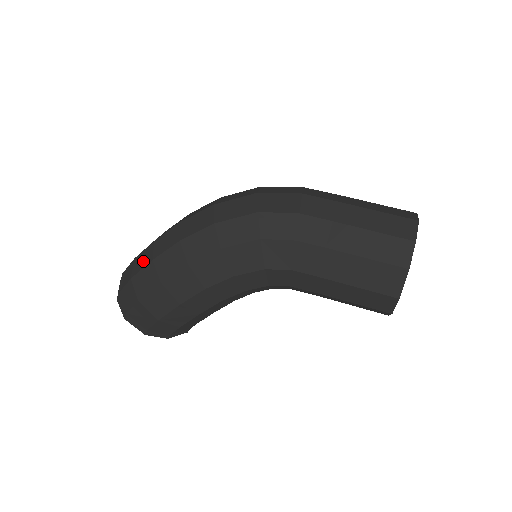
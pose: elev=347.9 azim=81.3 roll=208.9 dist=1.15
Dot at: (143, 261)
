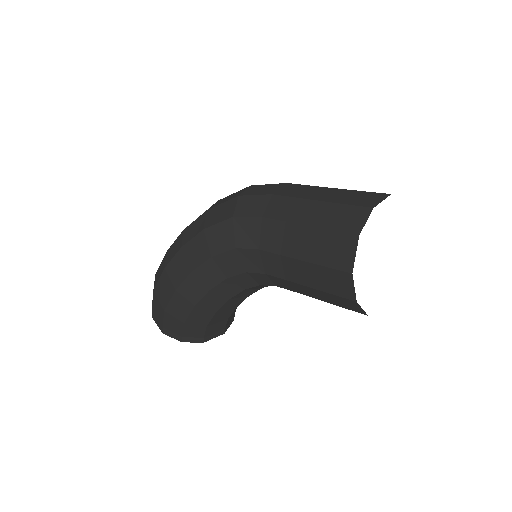
Dot at: occluded
